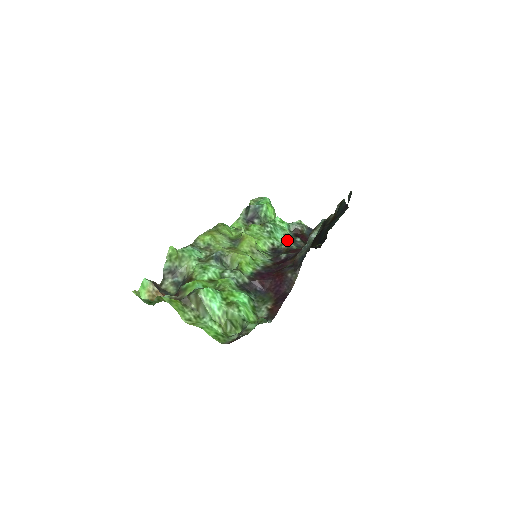
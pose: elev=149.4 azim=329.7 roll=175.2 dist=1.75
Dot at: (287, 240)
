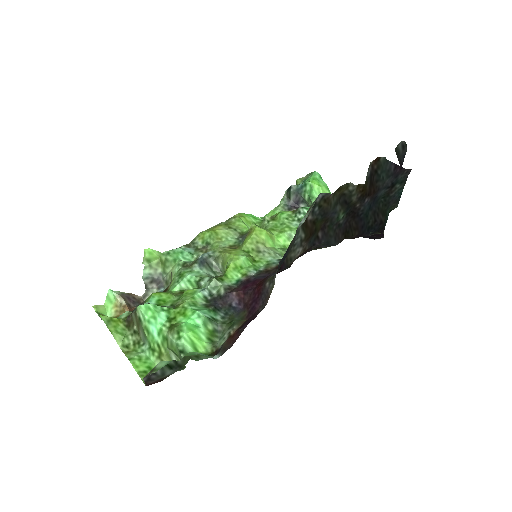
Dot at: occluded
